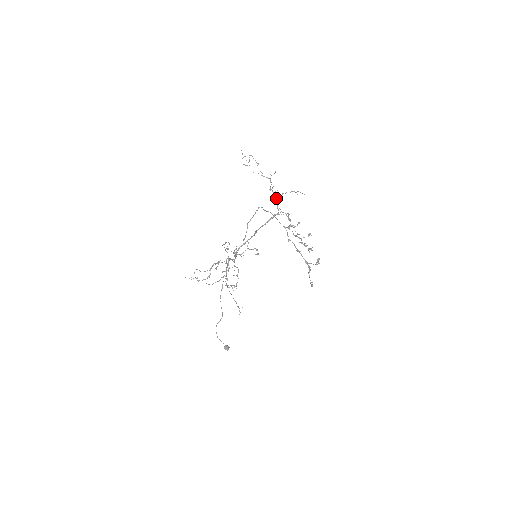
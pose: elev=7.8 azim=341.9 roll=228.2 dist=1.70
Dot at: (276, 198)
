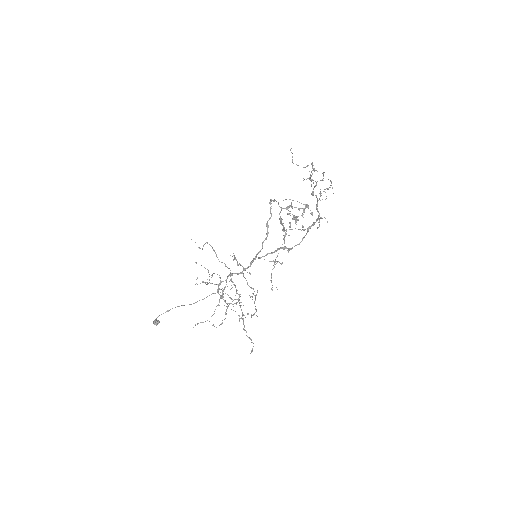
Dot at: (317, 203)
